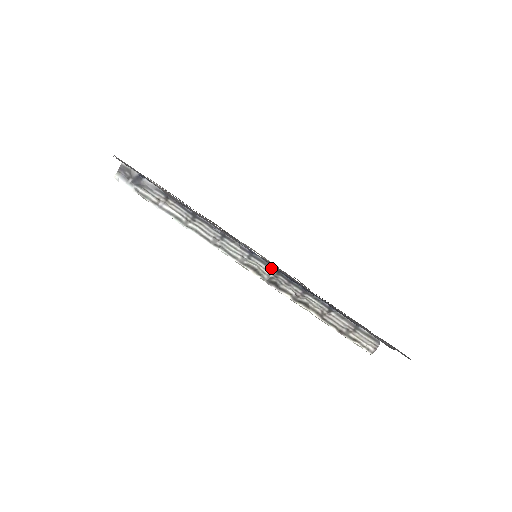
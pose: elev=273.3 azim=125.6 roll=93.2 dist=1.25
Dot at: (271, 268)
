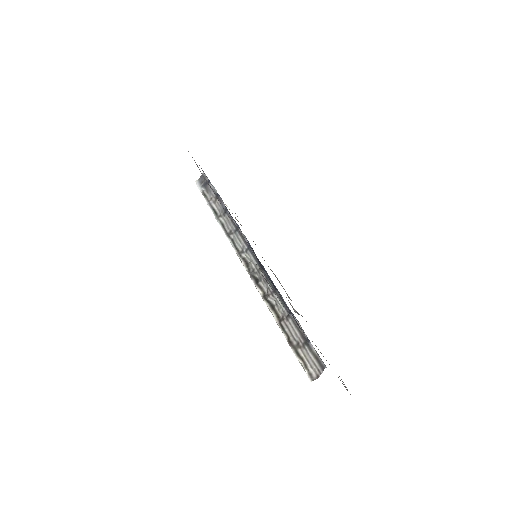
Dot at: (258, 263)
